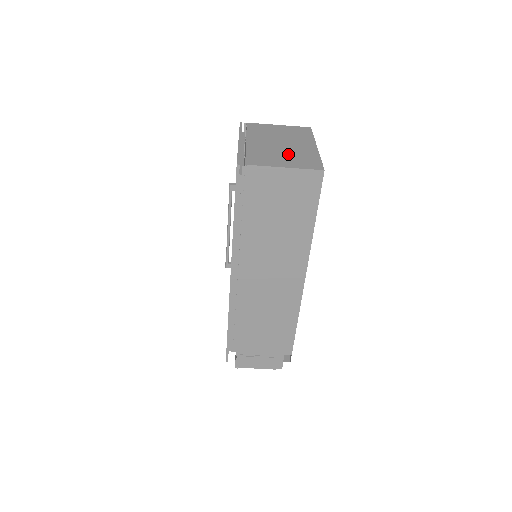
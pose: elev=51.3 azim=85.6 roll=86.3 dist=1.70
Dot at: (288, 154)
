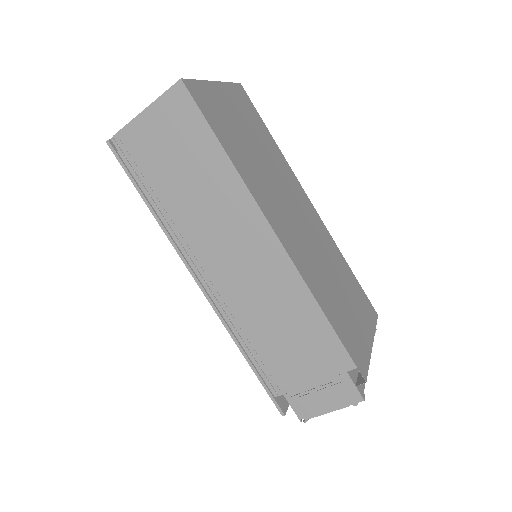
Dot at: occluded
